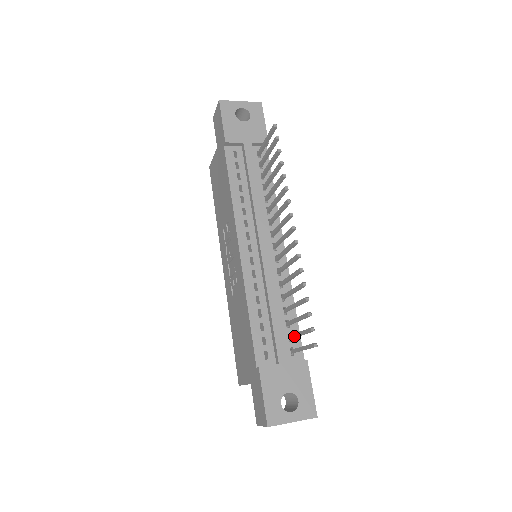
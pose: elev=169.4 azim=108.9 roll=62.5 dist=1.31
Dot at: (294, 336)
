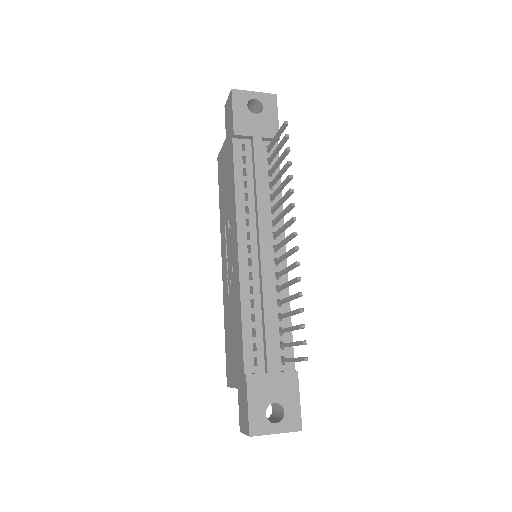
Dot at: (286, 345)
